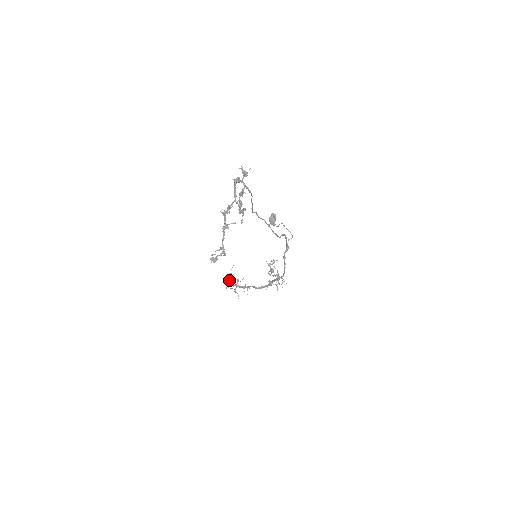
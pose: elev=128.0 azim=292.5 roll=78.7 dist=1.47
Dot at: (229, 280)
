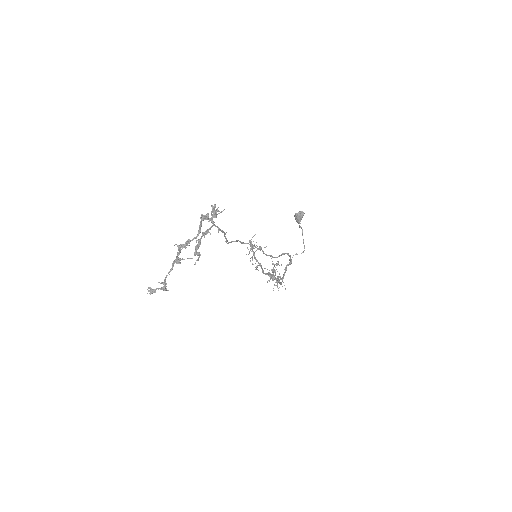
Dot at: (251, 242)
